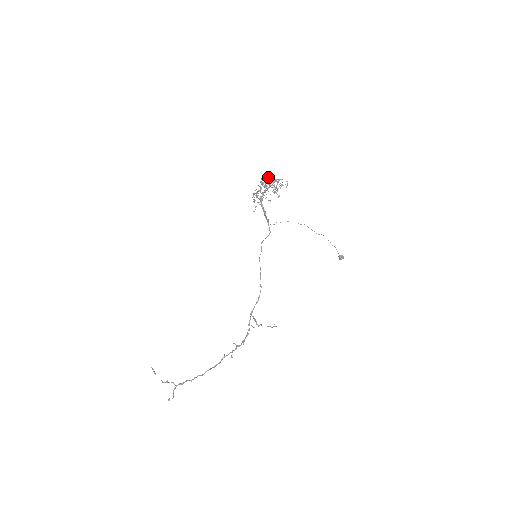
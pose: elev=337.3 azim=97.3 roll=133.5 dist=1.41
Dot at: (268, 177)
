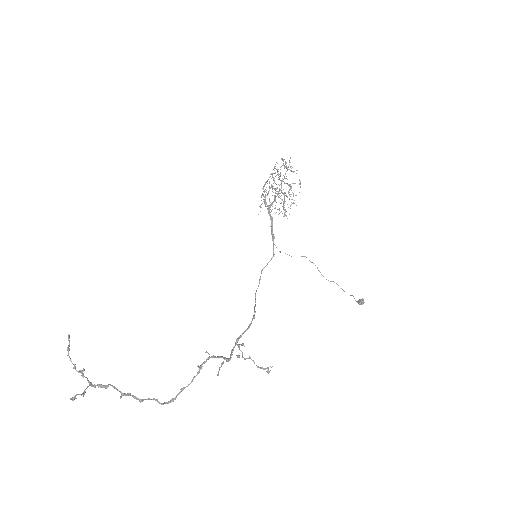
Dot at: occluded
